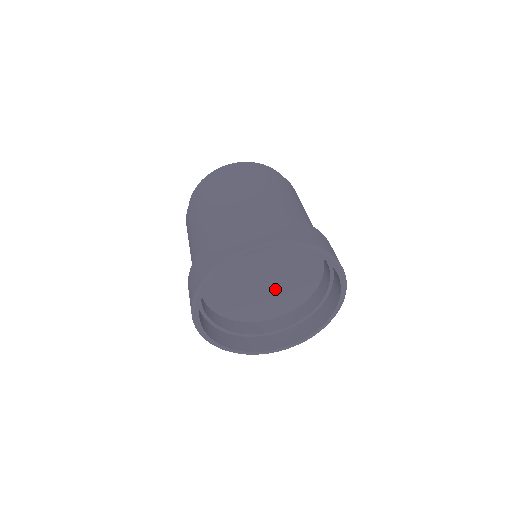
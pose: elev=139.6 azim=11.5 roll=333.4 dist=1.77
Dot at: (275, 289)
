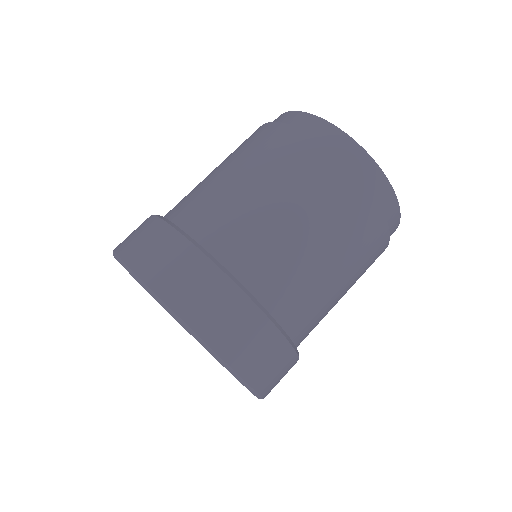
Dot at: occluded
